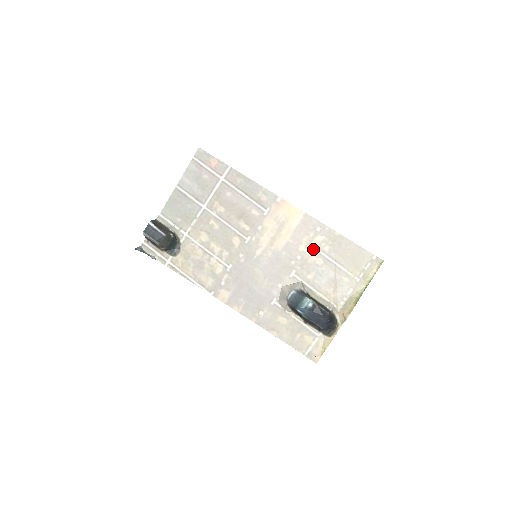
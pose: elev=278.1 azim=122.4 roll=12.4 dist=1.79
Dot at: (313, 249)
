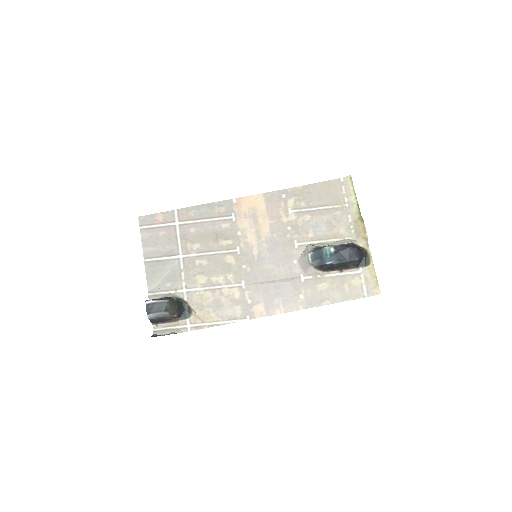
Dot at: (294, 213)
